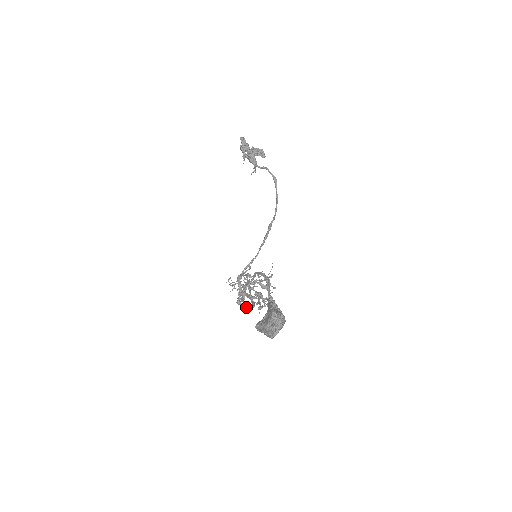
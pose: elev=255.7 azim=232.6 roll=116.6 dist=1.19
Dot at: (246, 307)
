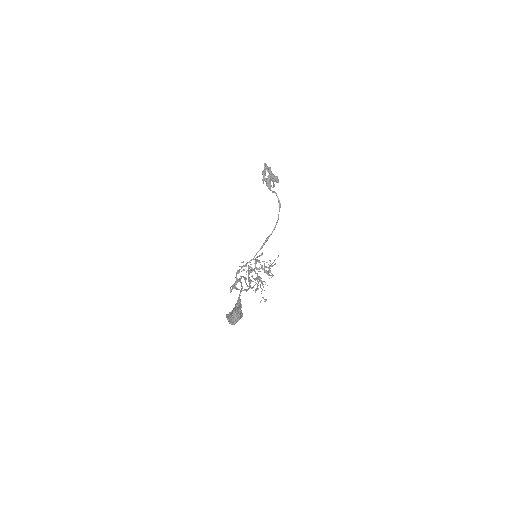
Dot at: occluded
